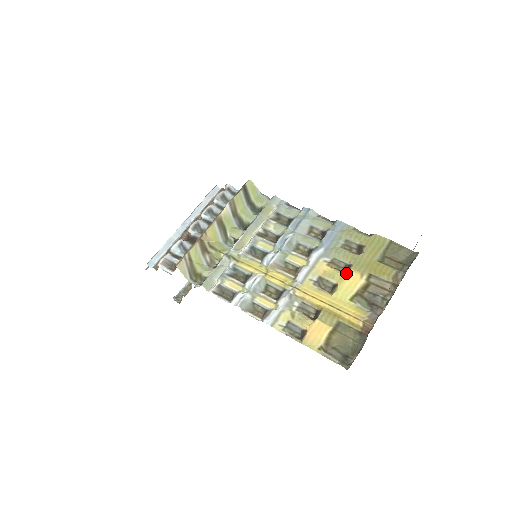
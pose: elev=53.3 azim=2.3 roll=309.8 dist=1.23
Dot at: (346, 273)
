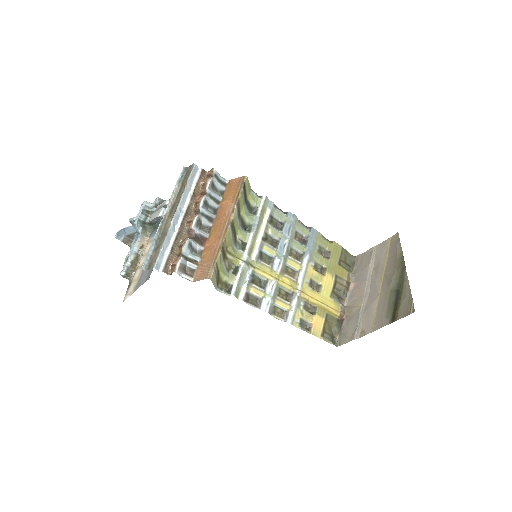
Dot at: (324, 275)
